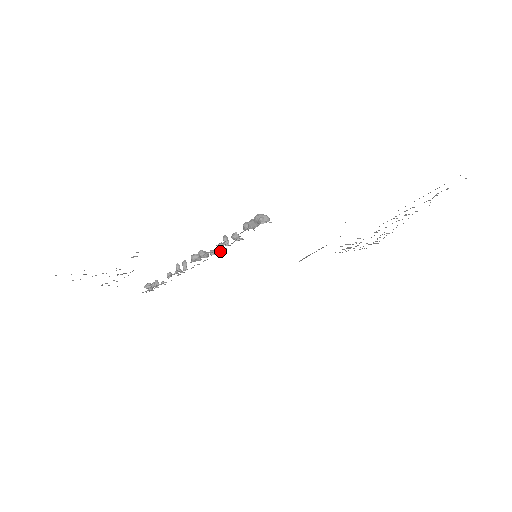
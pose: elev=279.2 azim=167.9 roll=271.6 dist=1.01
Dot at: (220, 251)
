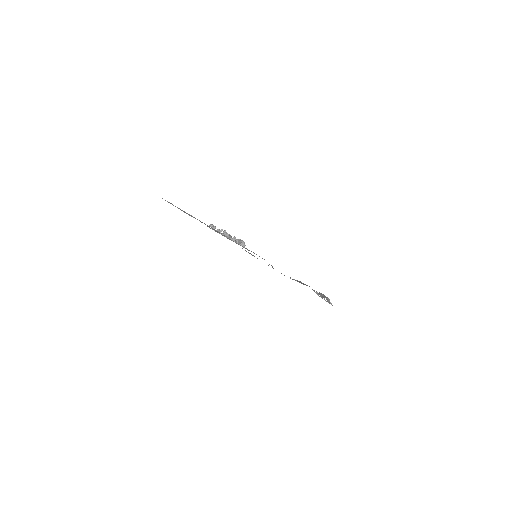
Dot at: occluded
